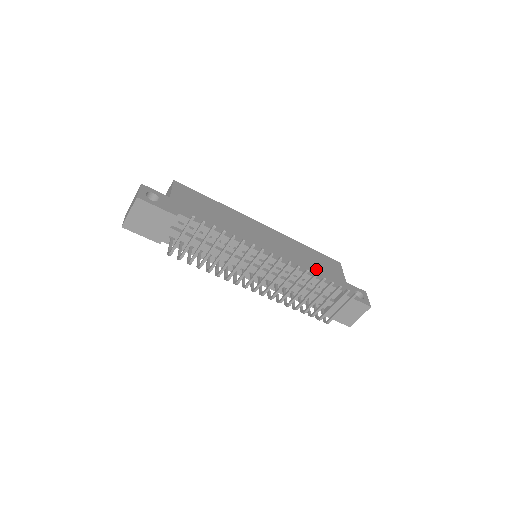
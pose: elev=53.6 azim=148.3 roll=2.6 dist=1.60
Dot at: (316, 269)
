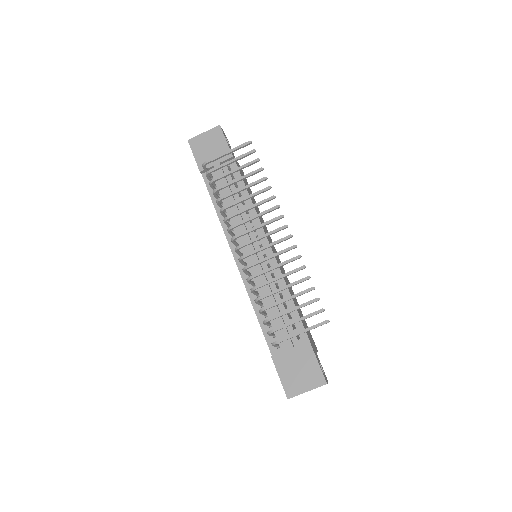
Dot at: (298, 309)
